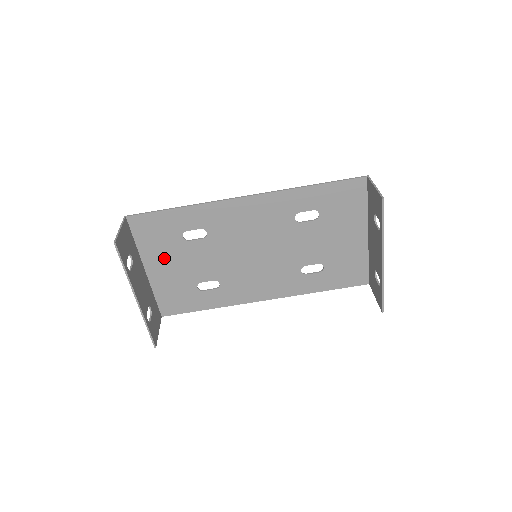
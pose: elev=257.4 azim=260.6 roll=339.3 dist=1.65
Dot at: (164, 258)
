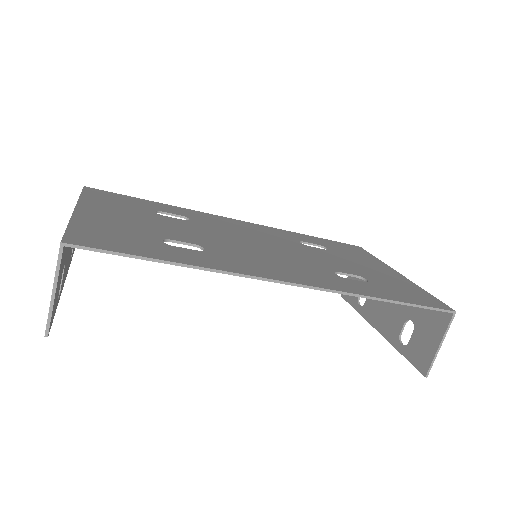
Dot at: occluded
